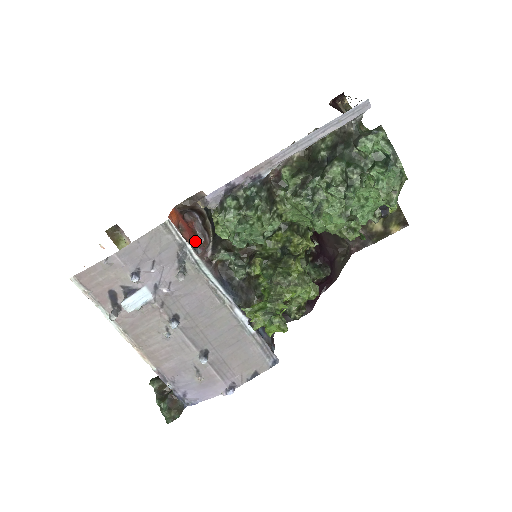
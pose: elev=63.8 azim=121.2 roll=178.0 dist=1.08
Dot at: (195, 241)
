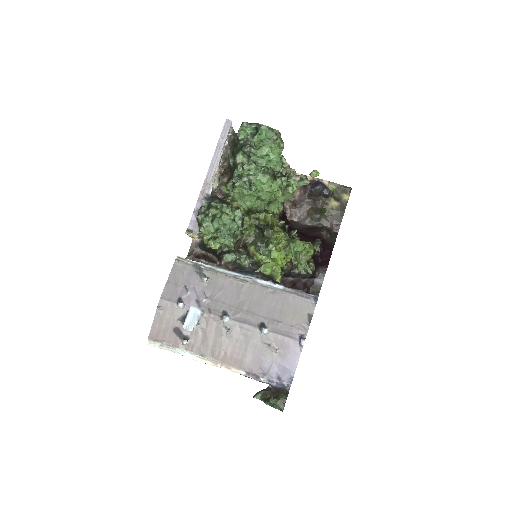
Dot at: occluded
